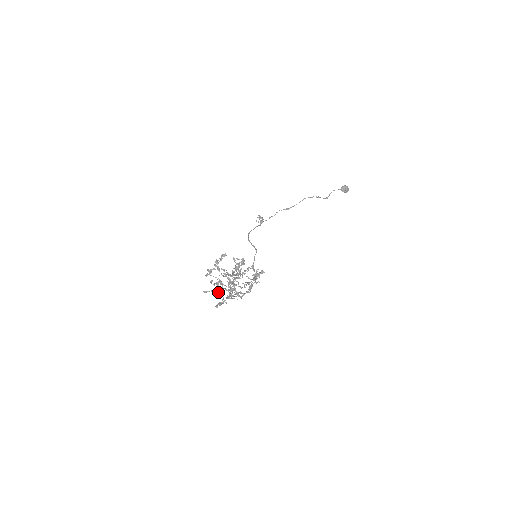
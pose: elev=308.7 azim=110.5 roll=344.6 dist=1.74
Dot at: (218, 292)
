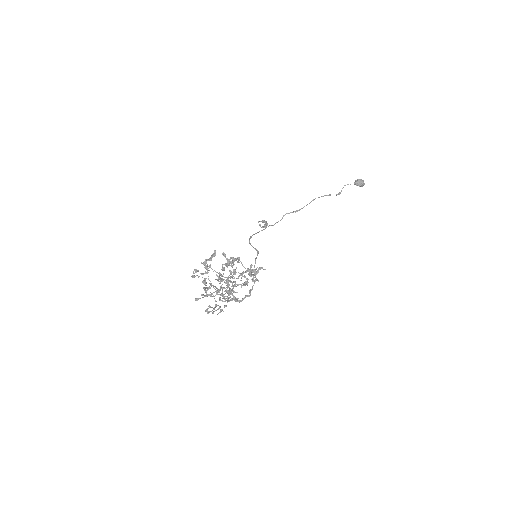
Dot at: (208, 294)
